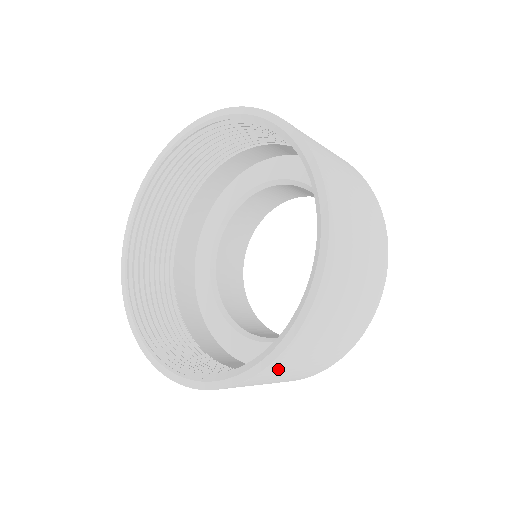
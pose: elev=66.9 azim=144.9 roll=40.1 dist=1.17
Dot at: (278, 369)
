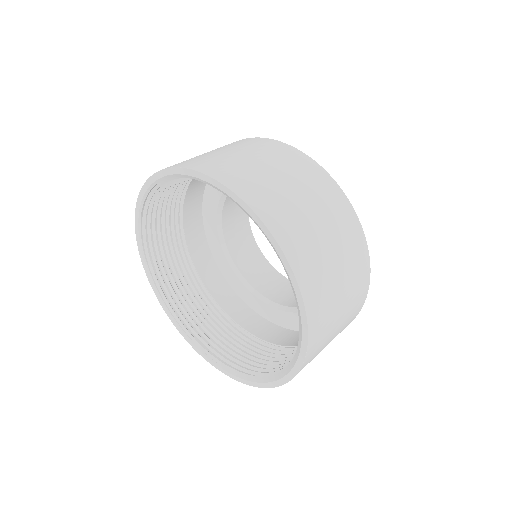
Dot at: occluded
